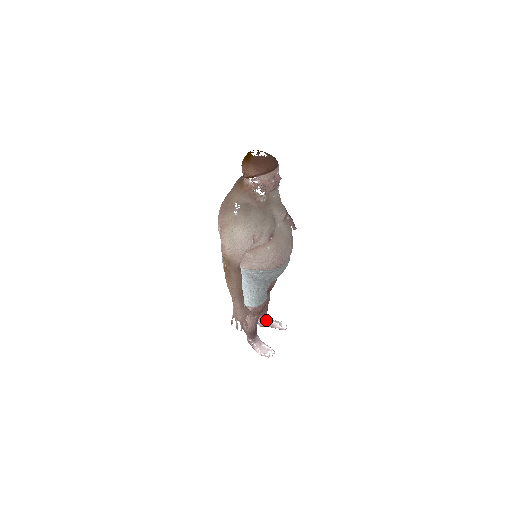
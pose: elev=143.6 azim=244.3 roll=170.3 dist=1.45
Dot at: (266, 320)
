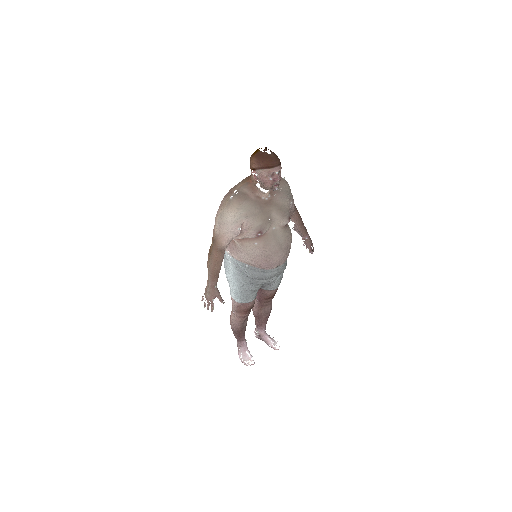
Dot at: (262, 333)
